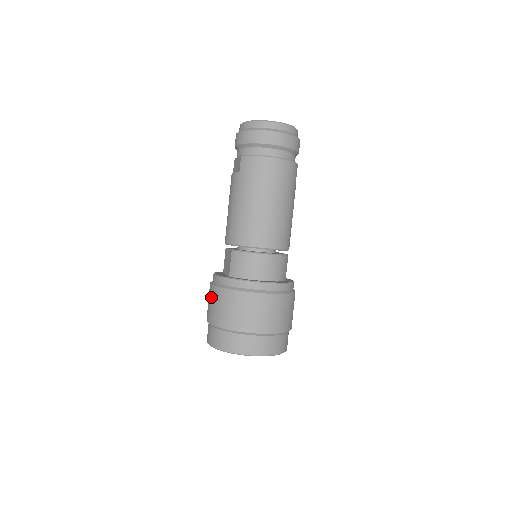
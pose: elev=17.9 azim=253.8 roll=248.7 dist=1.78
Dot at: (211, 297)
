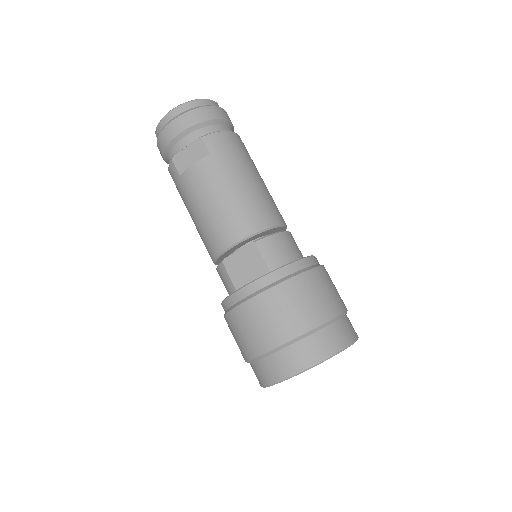
Dot at: (269, 308)
